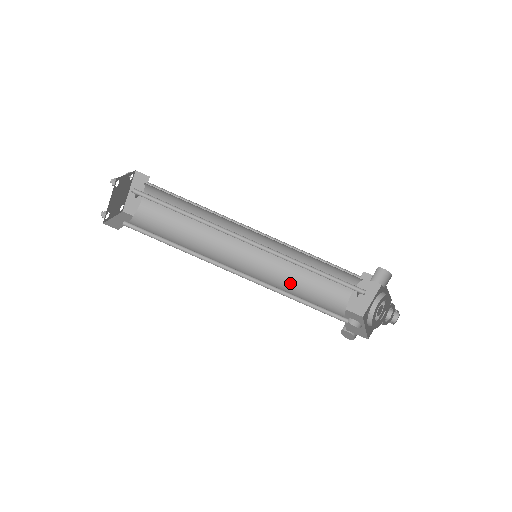
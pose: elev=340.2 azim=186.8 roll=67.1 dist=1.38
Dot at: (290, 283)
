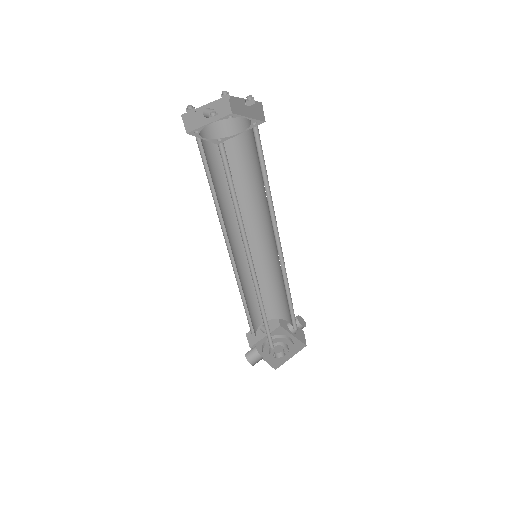
Dot at: (244, 293)
